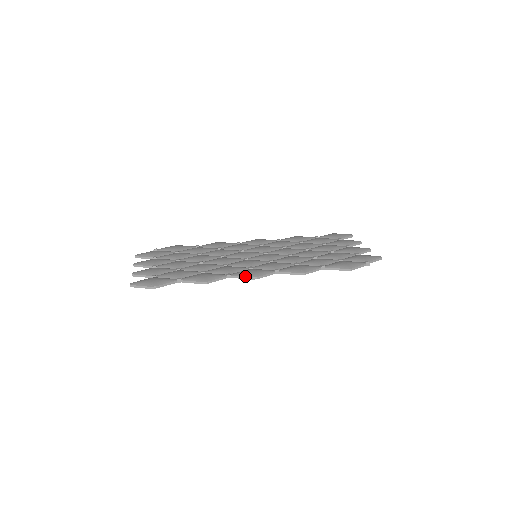
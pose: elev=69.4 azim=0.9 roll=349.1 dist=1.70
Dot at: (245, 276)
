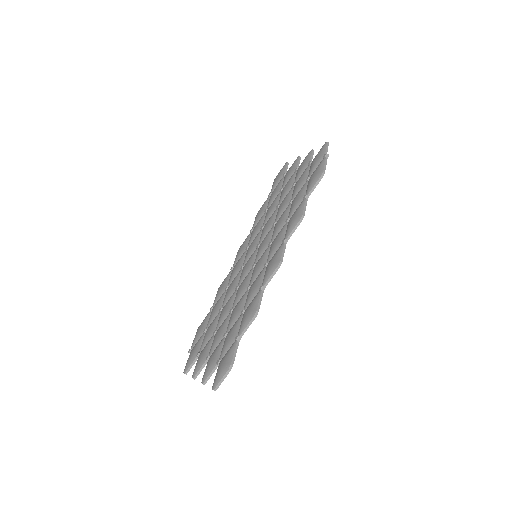
Dot at: (272, 272)
